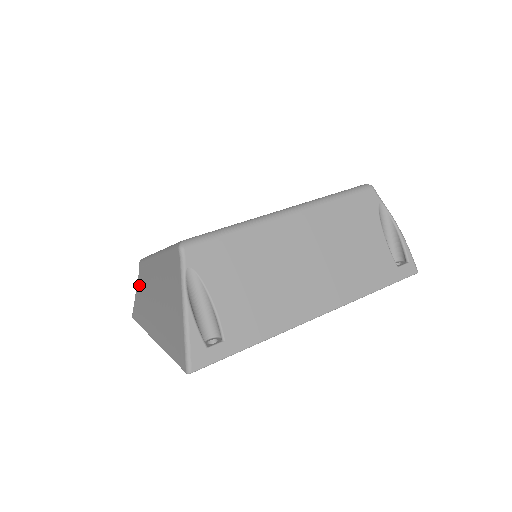
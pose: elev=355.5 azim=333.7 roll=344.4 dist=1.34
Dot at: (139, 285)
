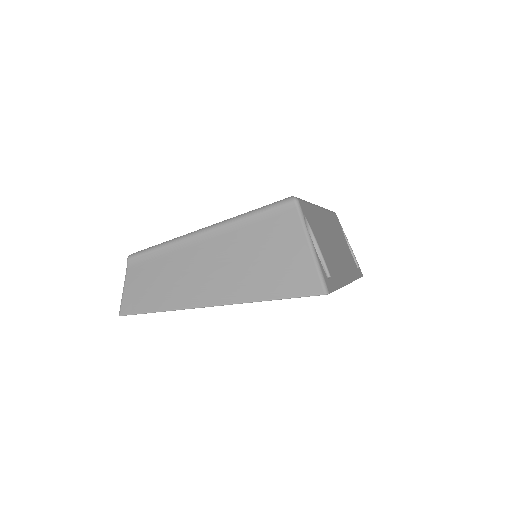
Dot at: (138, 276)
